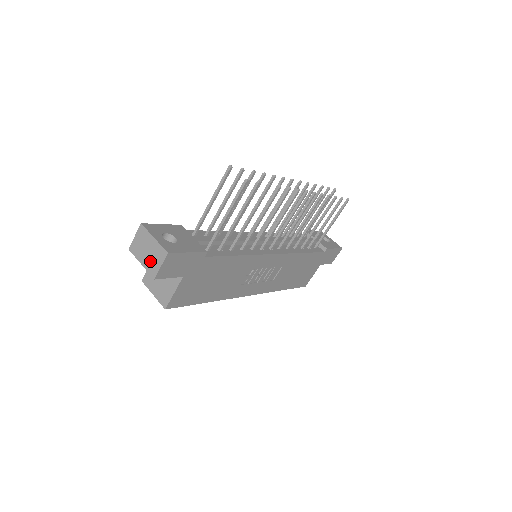
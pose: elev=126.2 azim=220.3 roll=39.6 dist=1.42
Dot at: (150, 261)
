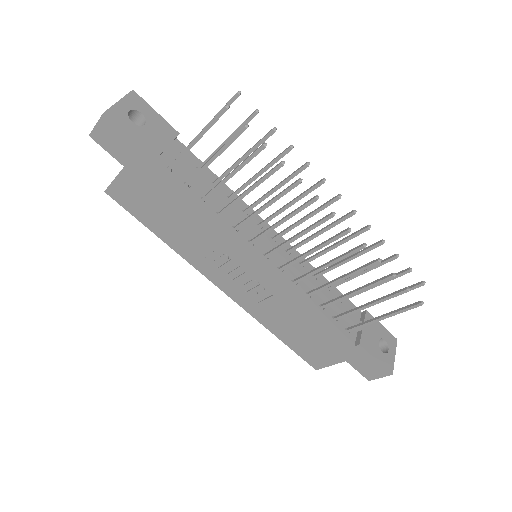
Dot at: occluded
